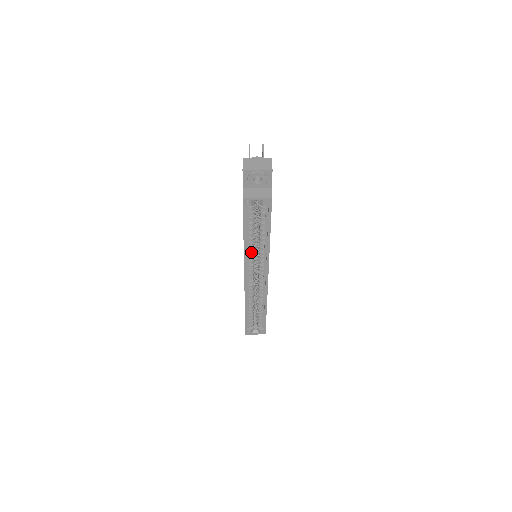
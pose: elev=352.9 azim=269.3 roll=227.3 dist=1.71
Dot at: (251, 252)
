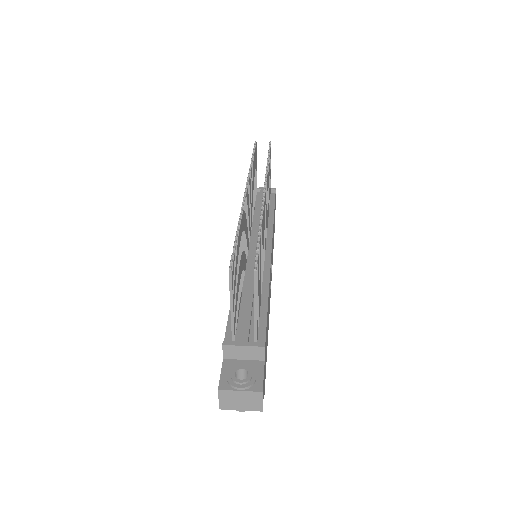
Dot at: occluded
